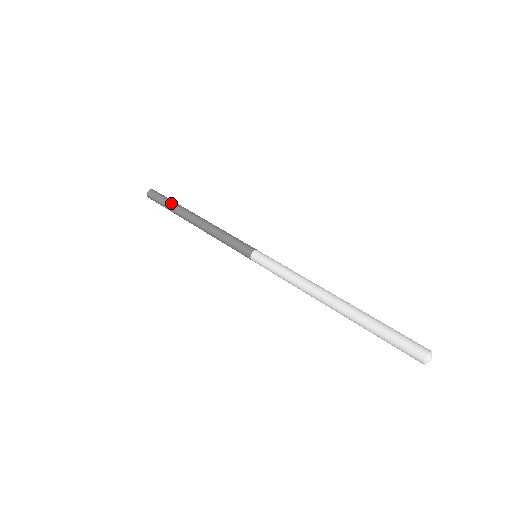
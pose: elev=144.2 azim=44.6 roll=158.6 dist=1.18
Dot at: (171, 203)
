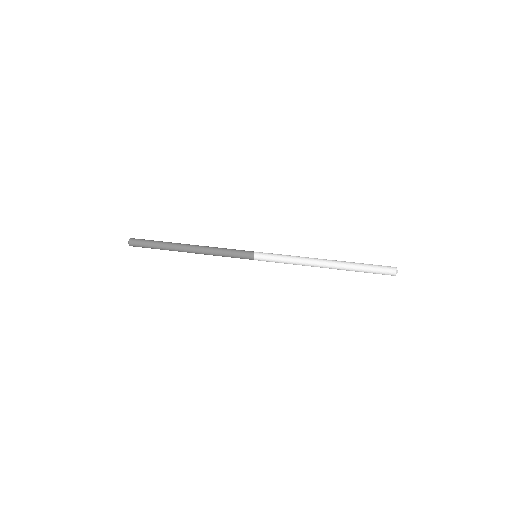
Dot at: (160, 242)
